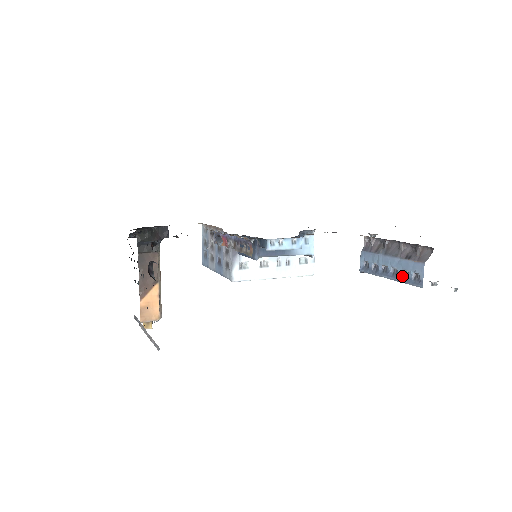
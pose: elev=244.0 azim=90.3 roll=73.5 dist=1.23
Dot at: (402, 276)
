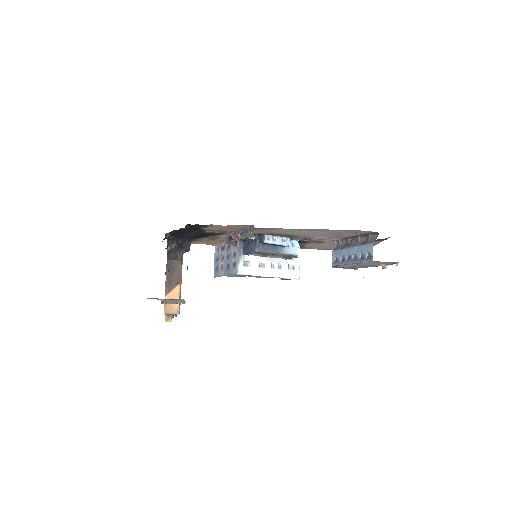
Dot at: (360, 258)
